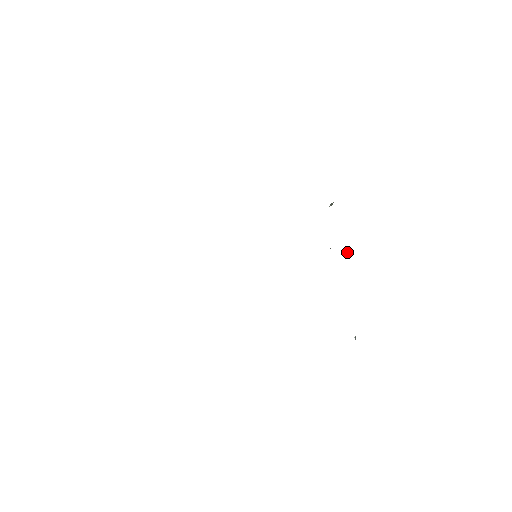
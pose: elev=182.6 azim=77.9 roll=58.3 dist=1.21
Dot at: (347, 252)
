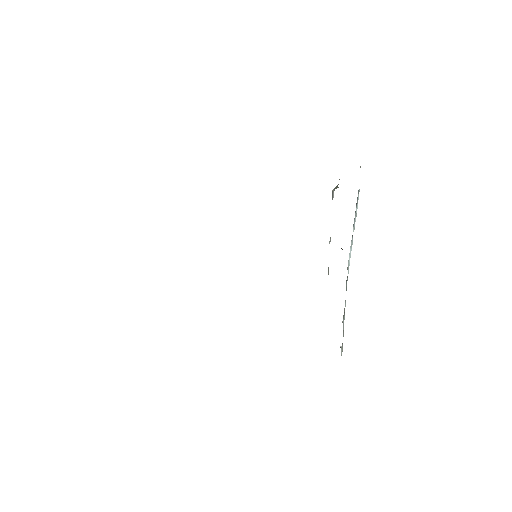
Dot at: (342, 249)
